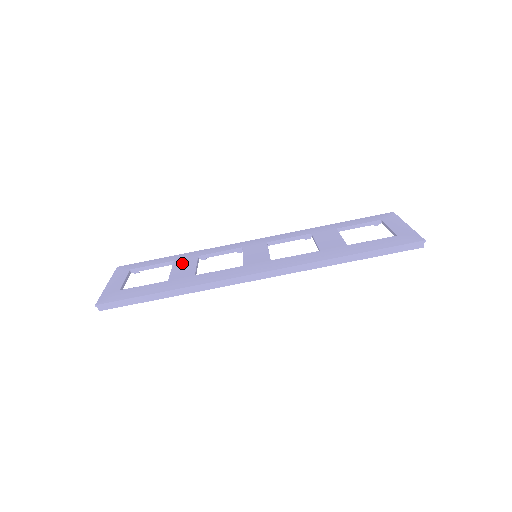
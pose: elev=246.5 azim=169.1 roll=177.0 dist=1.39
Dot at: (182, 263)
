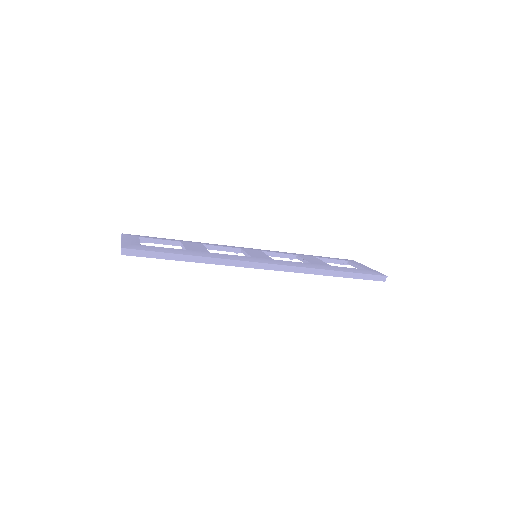
Dot at: (191, 244)
